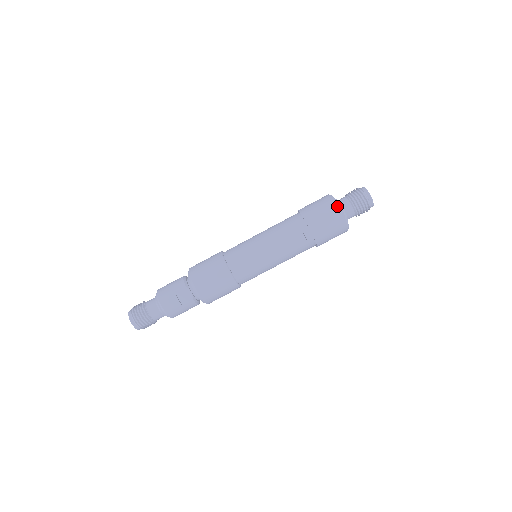
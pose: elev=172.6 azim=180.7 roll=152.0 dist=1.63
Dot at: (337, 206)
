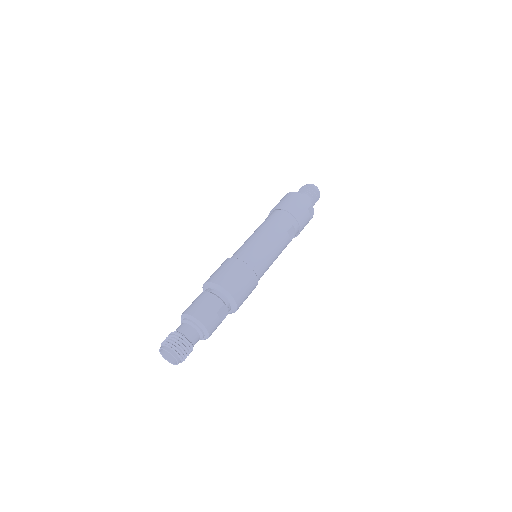
Dot at: (312, 205)
